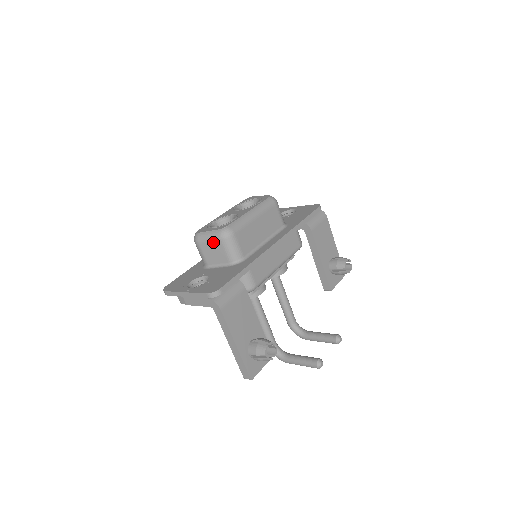
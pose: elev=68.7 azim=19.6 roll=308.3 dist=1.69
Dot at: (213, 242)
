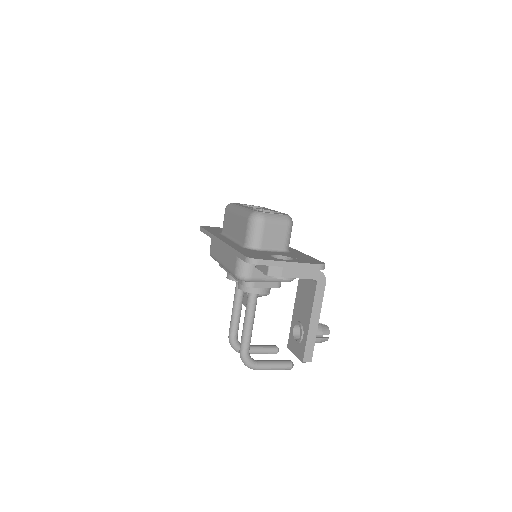
Dot at: (280, 225)
